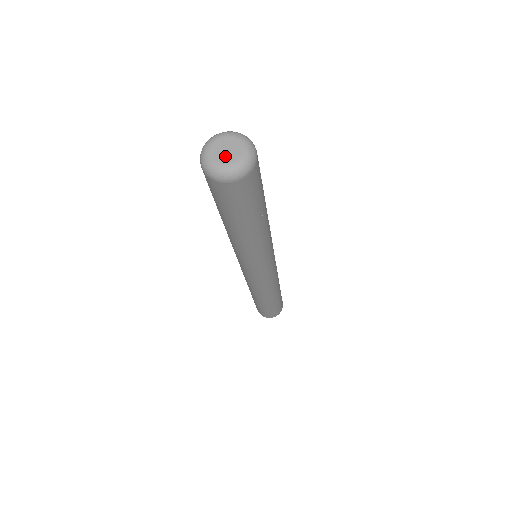
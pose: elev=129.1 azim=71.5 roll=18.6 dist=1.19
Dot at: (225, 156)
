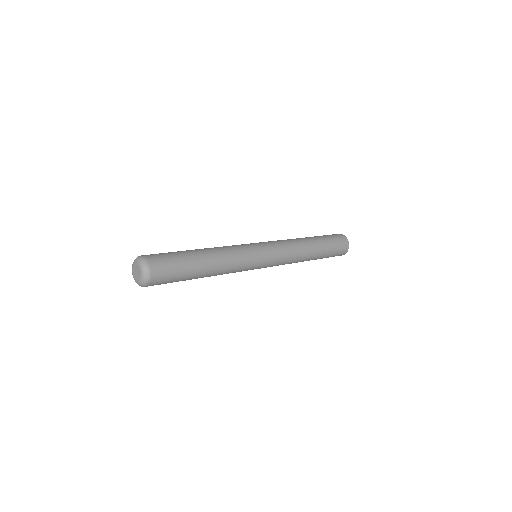
Dot at: (135, 274)
